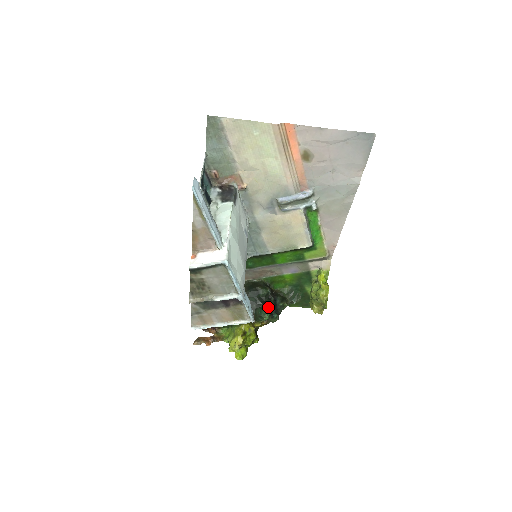
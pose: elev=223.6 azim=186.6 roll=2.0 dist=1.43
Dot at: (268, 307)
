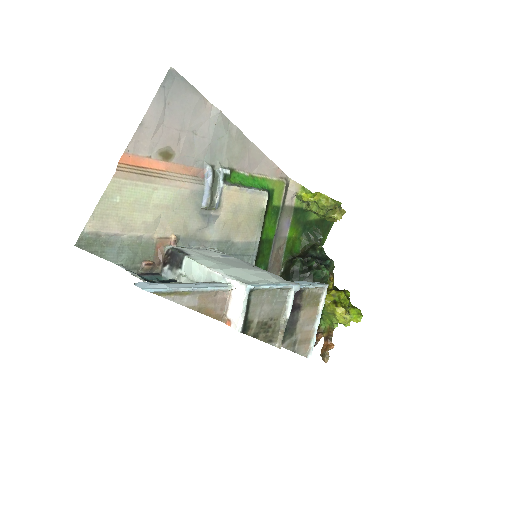
Dot at: (316, 266)
